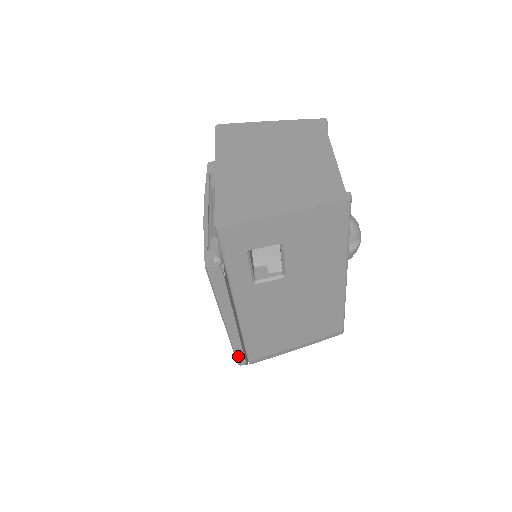
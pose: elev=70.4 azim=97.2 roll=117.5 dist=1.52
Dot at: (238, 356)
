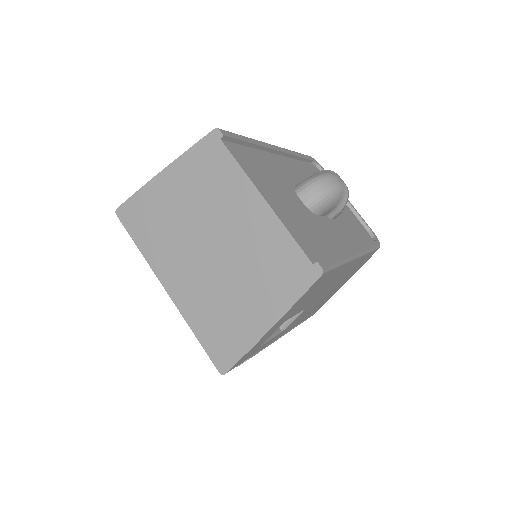
Dot at: occluded
